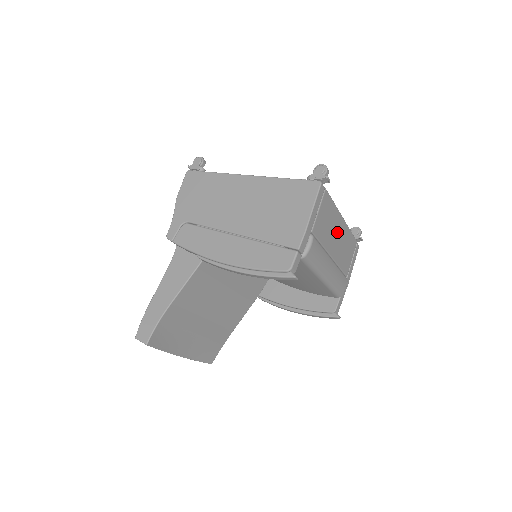
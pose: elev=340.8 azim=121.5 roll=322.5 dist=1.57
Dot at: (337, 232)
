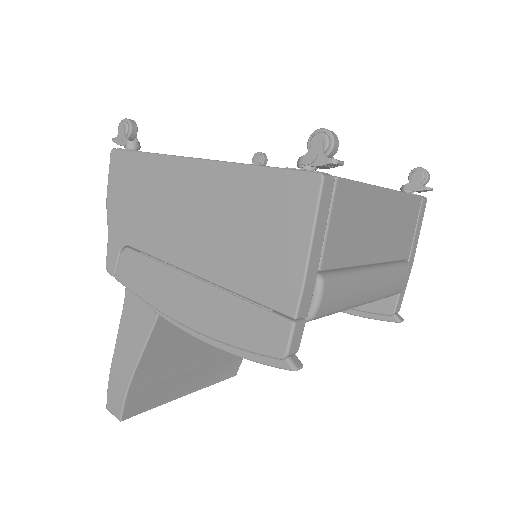
Dot at: (378, 220)
